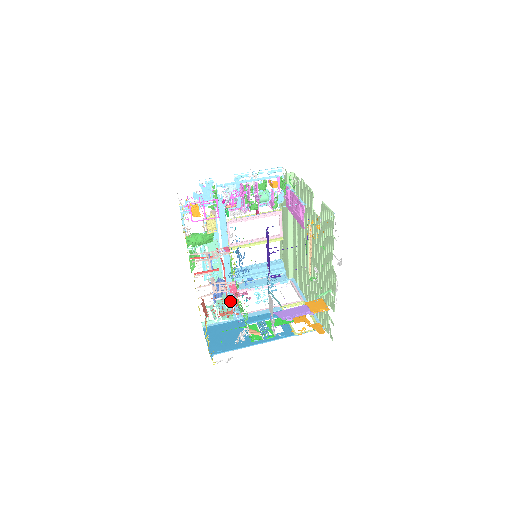
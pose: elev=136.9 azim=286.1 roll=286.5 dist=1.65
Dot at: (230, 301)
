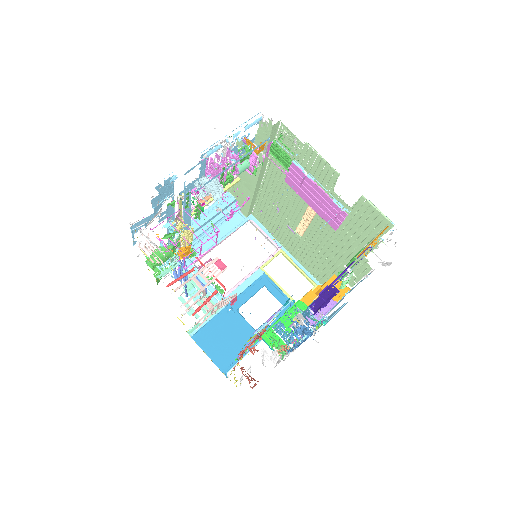
Dot at: occluded
